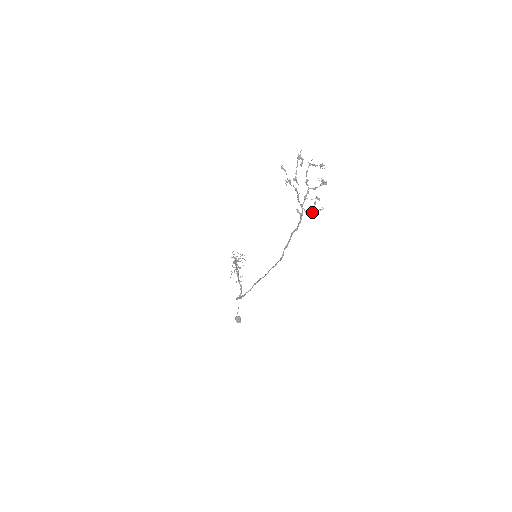
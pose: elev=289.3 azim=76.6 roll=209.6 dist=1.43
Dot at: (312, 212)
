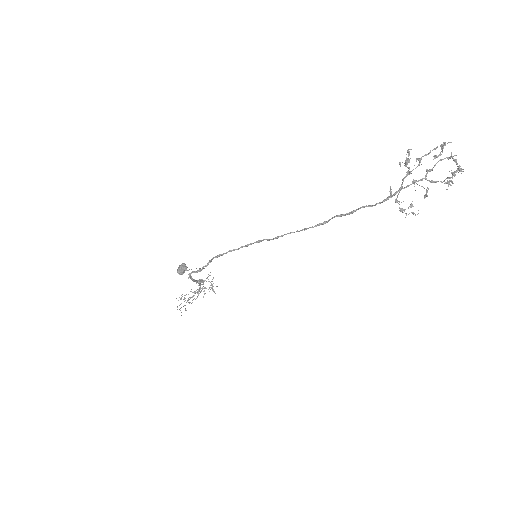
Dot at: (402, 208)
